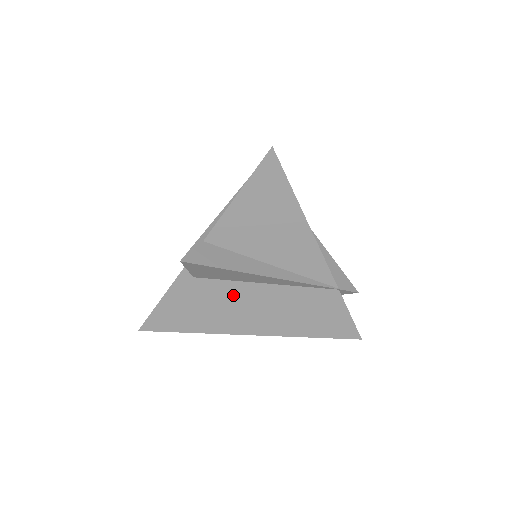
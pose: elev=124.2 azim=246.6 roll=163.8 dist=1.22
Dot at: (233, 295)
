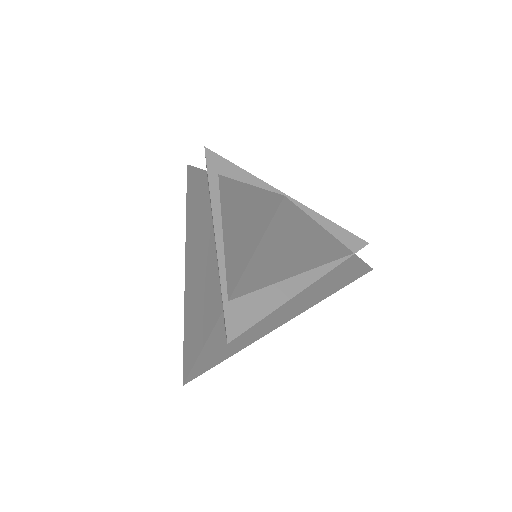
Dot at: occluded
